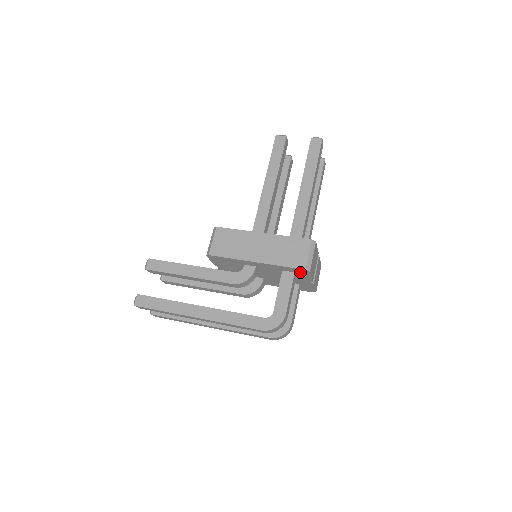
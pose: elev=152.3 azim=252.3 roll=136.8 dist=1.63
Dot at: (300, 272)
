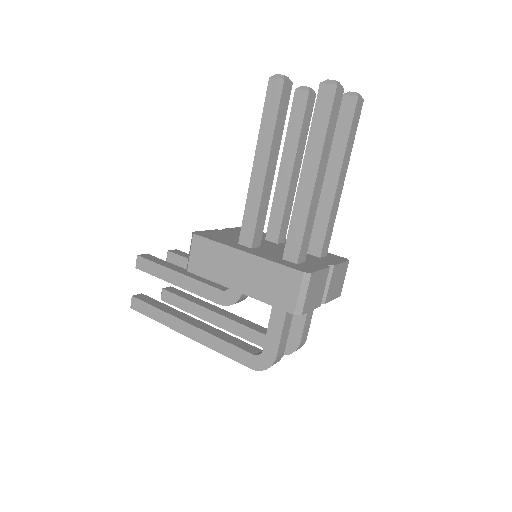
Dot at: occluded
